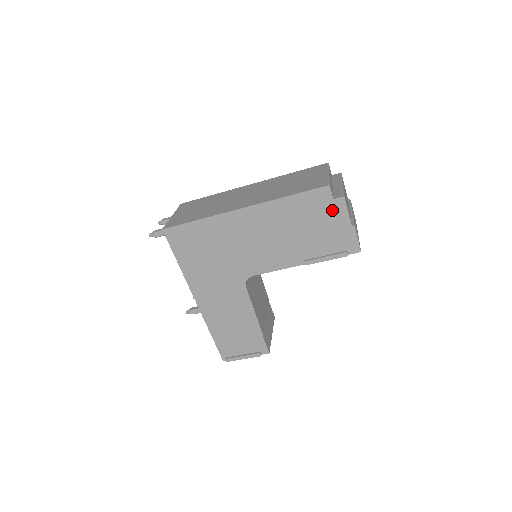
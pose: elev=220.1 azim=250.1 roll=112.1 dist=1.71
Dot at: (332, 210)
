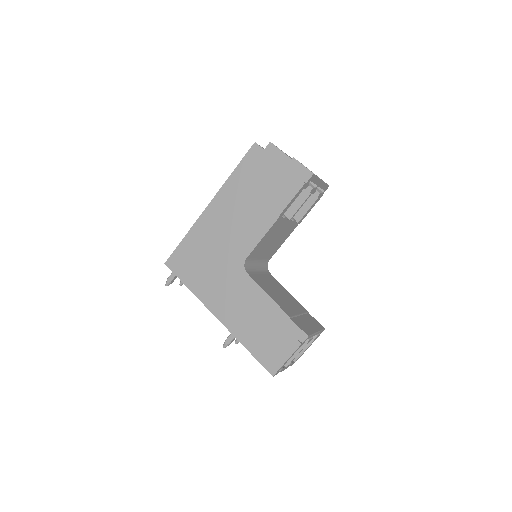
Dot at: (269, 158)
